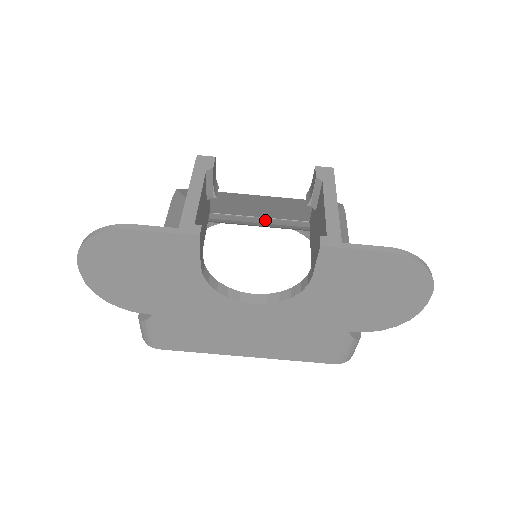
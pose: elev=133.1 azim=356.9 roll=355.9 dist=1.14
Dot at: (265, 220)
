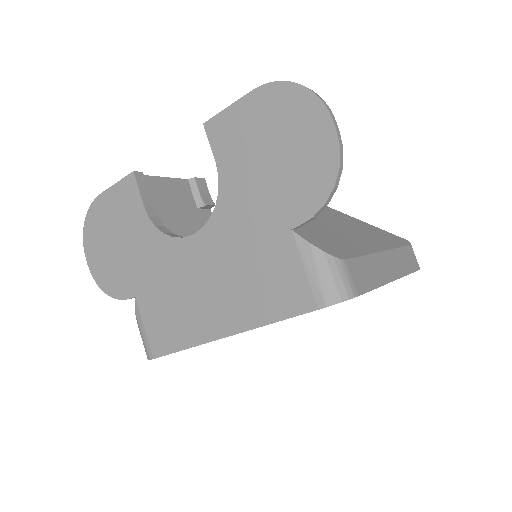
Dot at: occluded
